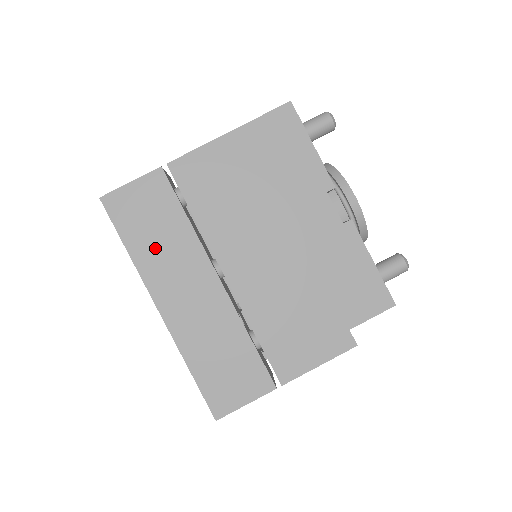
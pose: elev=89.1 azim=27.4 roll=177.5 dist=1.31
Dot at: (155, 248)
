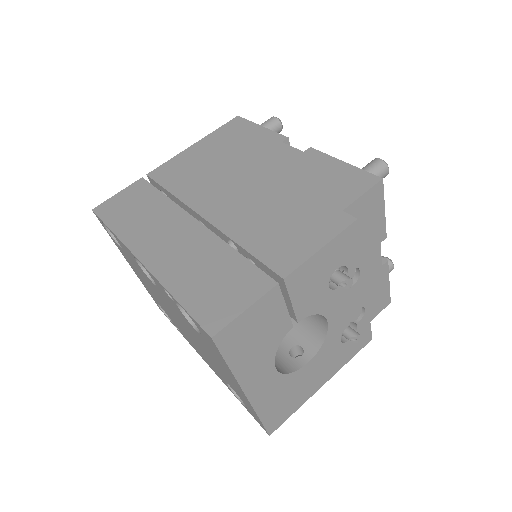
Dot at: (137, 222)
